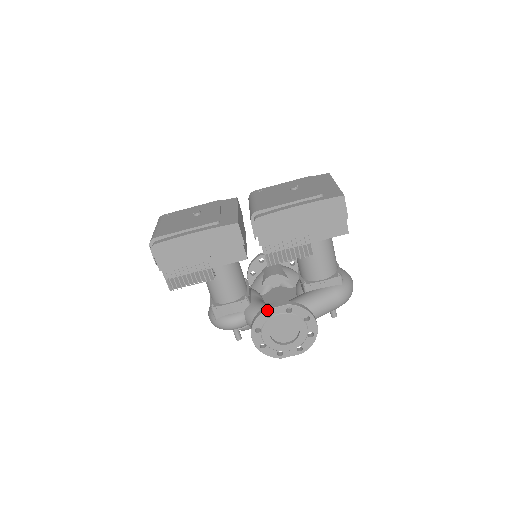
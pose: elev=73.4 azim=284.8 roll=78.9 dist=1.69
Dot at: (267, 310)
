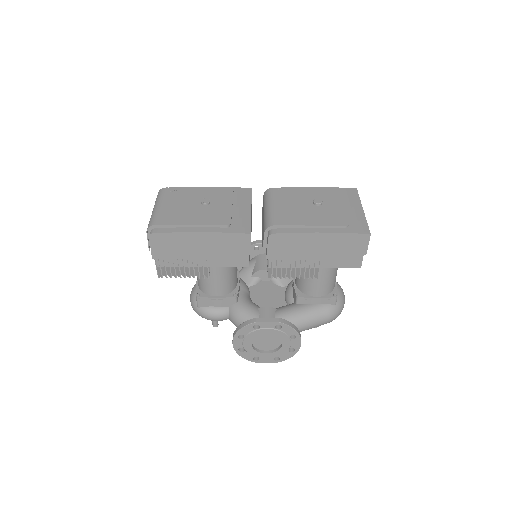
Dot at: (256, 323)
